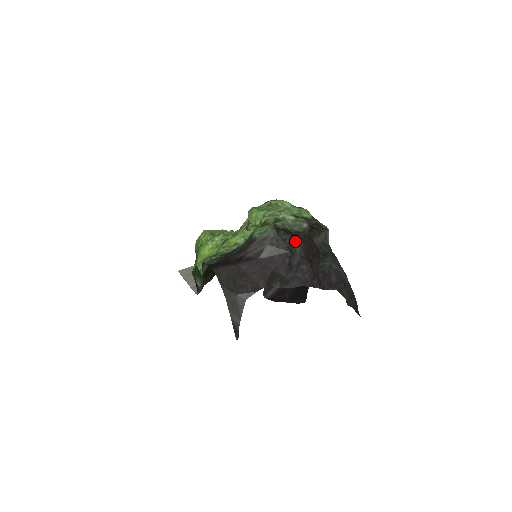
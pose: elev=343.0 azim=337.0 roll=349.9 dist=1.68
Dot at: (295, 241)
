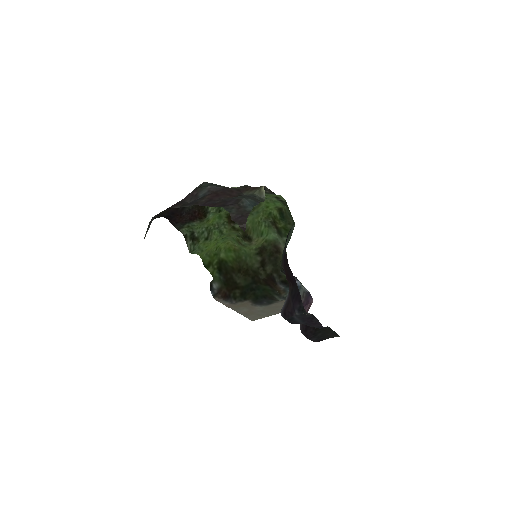
Dot at: (214, 185)
